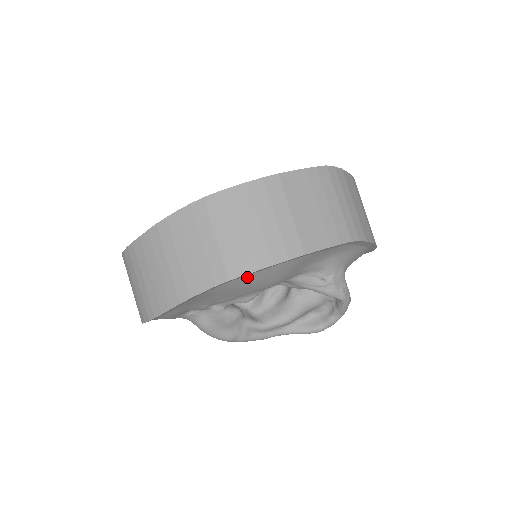
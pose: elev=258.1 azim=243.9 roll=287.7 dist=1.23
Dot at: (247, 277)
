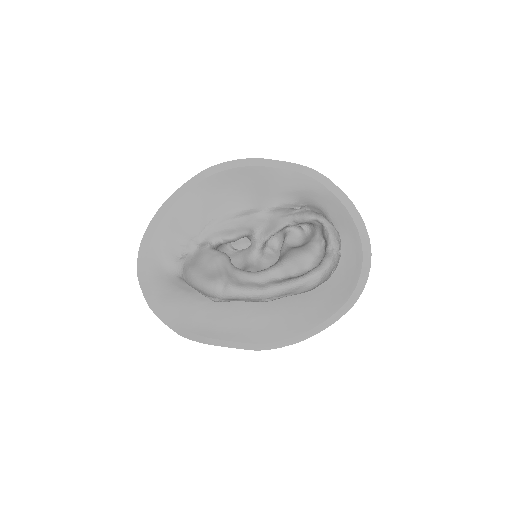
Dot at: (218, 177)
